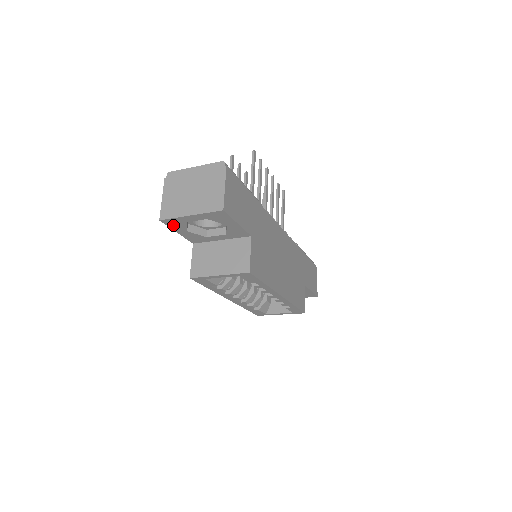
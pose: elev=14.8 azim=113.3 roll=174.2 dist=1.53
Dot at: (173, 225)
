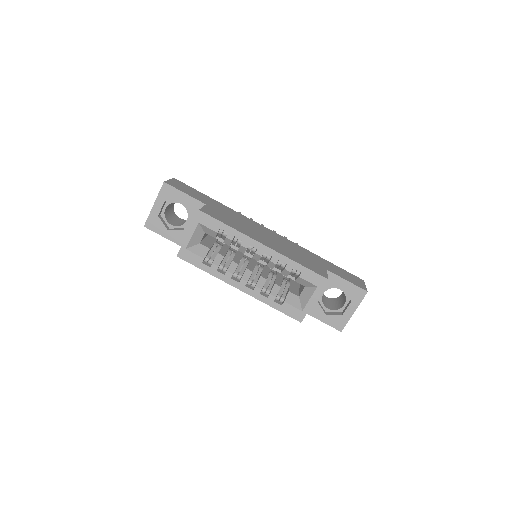
Dot at: (155, 227)
